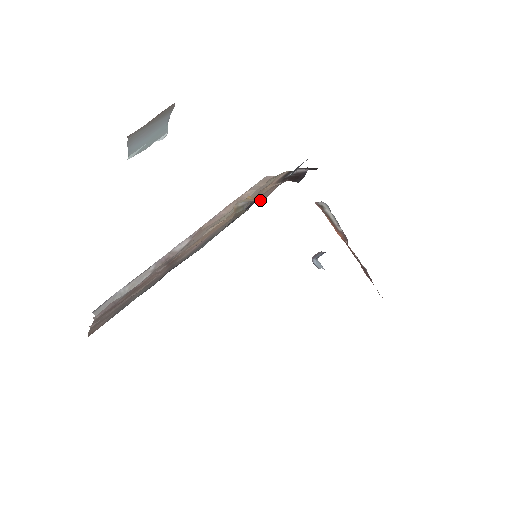
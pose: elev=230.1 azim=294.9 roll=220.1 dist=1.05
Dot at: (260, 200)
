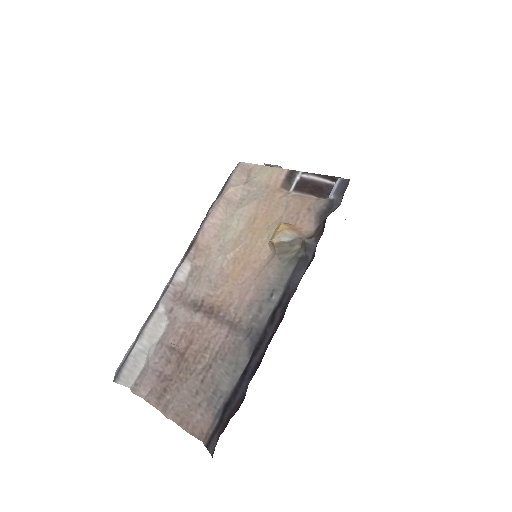
Dot at: (307, 233)
